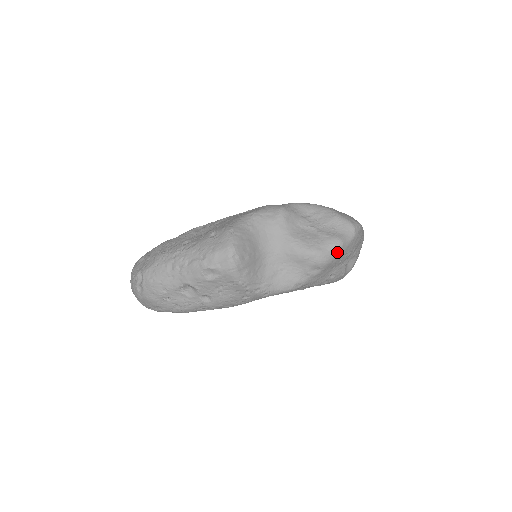
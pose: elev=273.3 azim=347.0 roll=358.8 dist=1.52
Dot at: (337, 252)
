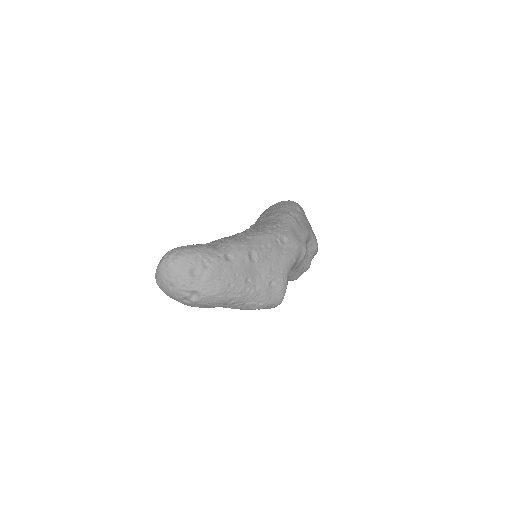
Dot at: occluded
